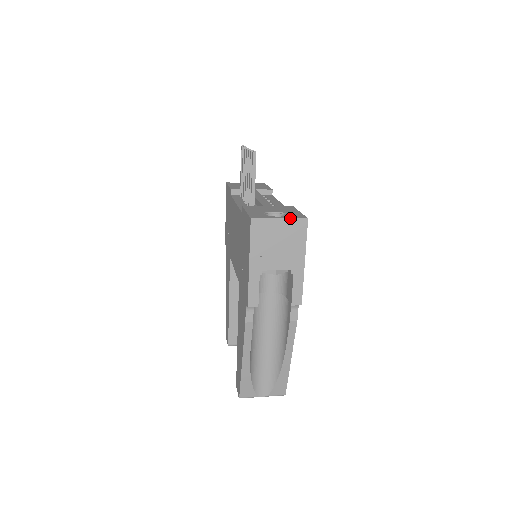
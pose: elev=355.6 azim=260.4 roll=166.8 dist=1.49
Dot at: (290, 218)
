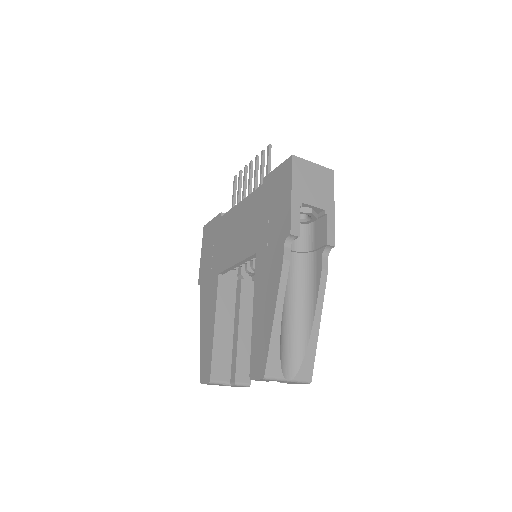
Dot at: occluded
